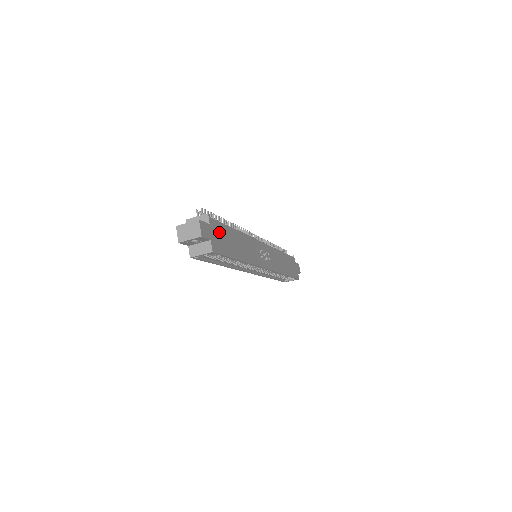
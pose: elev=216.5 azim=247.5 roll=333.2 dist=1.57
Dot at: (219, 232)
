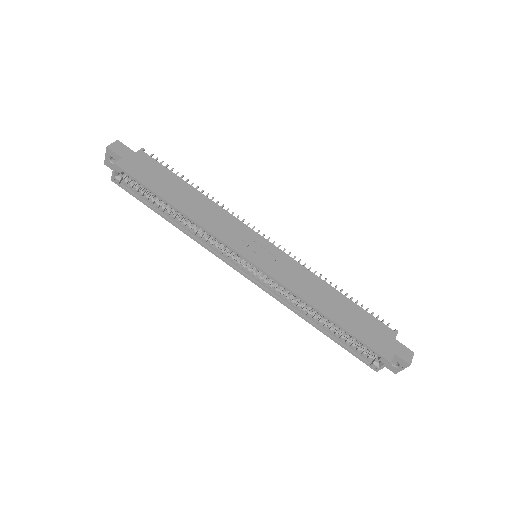
Dot at: (149, 166)
